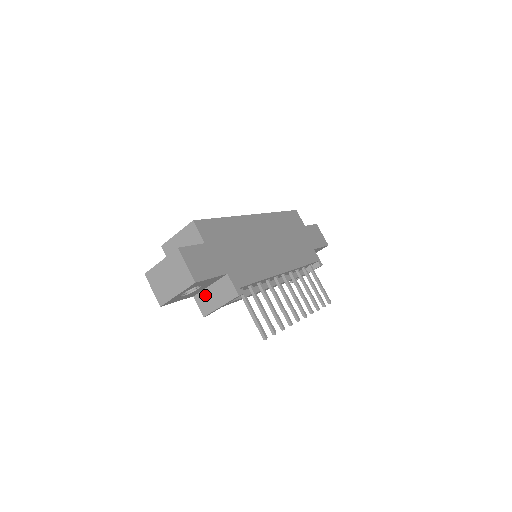
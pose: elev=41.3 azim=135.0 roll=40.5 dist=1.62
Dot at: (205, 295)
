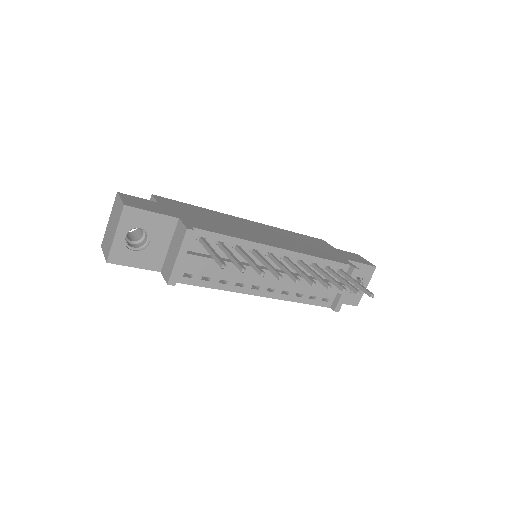
Dot at: (167, 260)
